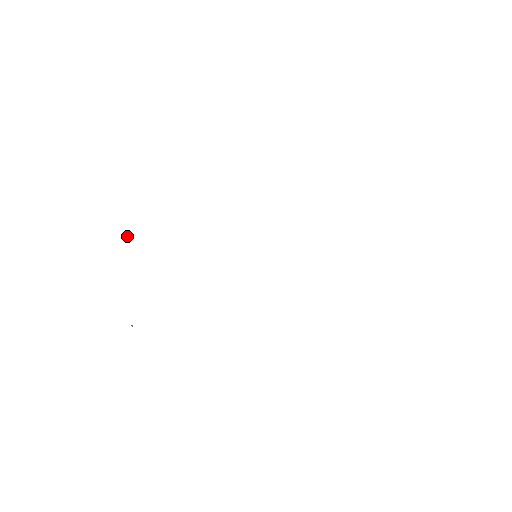
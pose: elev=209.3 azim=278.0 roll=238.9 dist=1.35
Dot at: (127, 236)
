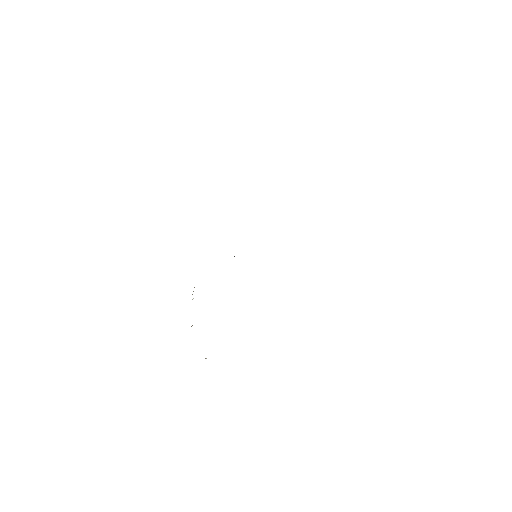
Dot at: occluded
